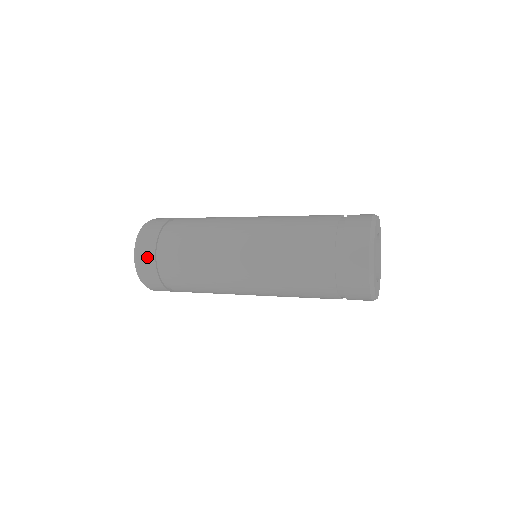
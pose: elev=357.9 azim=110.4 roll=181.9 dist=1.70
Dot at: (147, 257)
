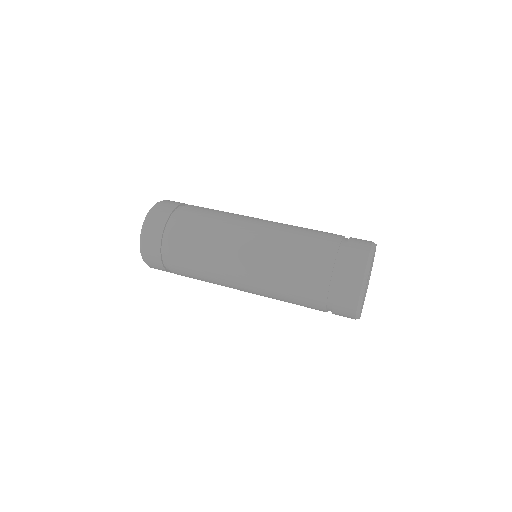
Dot at: (153, 251)
